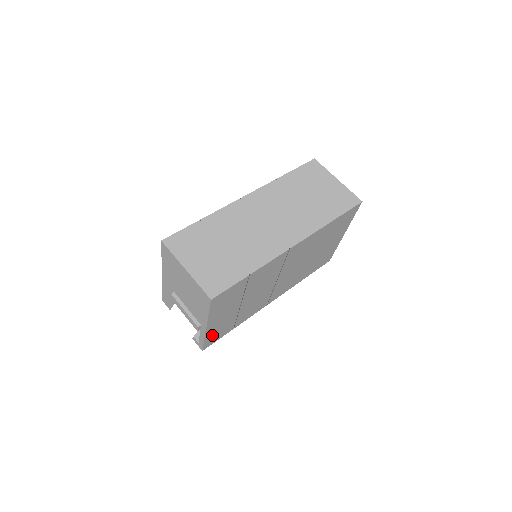
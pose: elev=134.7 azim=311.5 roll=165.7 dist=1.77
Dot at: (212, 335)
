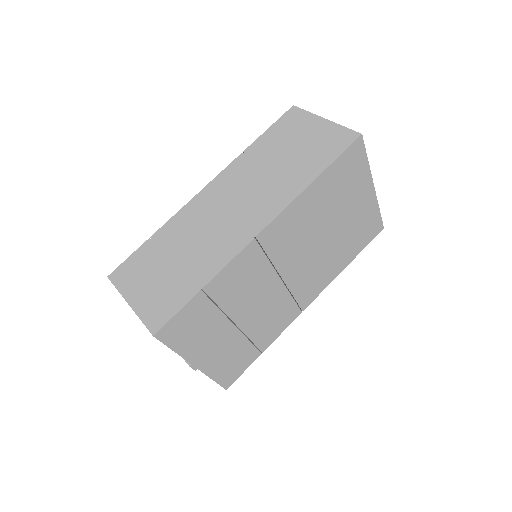
Dot at: (222, 370)
